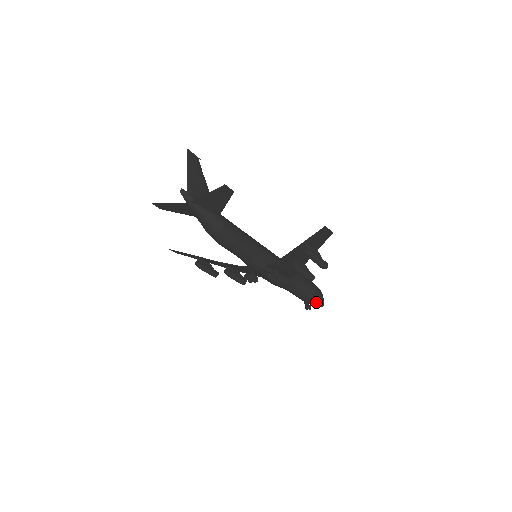
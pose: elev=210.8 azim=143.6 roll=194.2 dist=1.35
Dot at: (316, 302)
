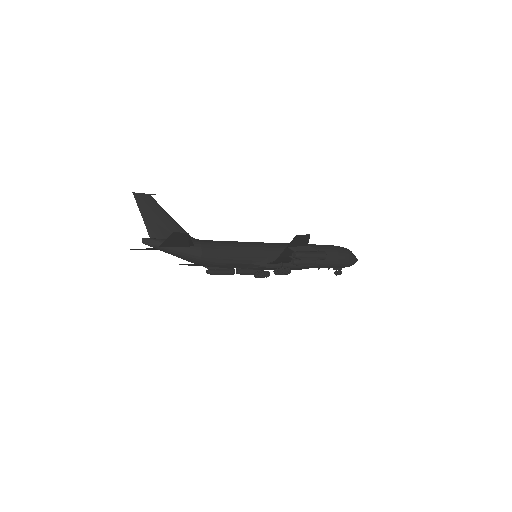
Dot at: (345, 264)
